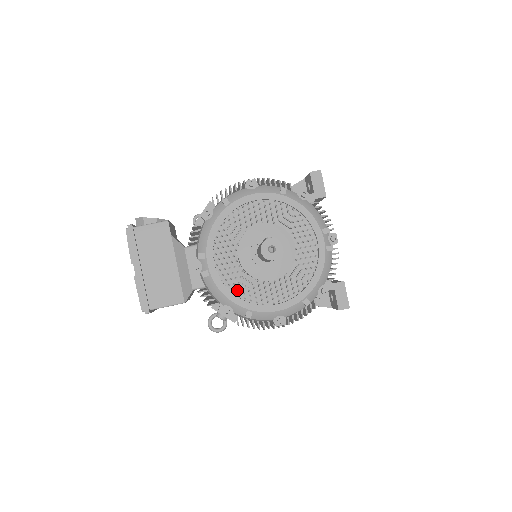
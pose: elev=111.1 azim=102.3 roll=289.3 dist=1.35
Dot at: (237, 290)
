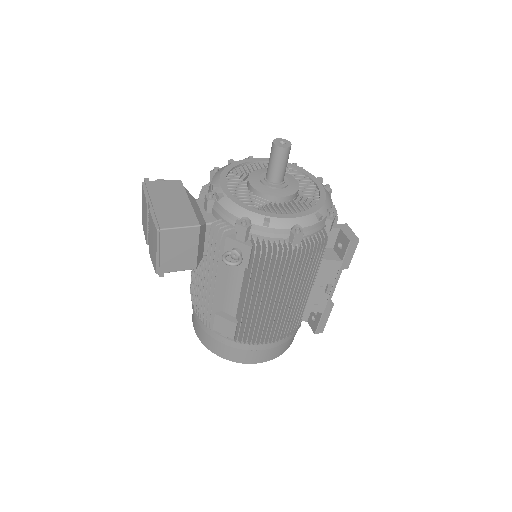
Dot at: (252, 207)
